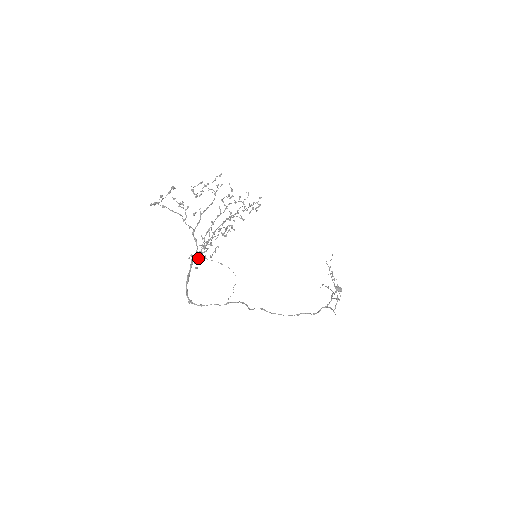
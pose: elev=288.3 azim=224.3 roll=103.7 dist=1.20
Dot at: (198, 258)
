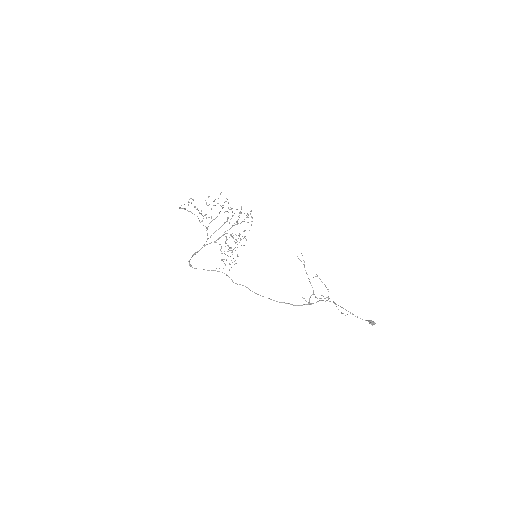
Dot at: occluded
